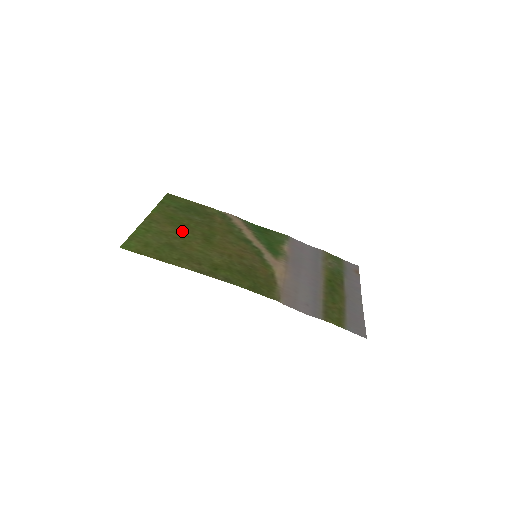
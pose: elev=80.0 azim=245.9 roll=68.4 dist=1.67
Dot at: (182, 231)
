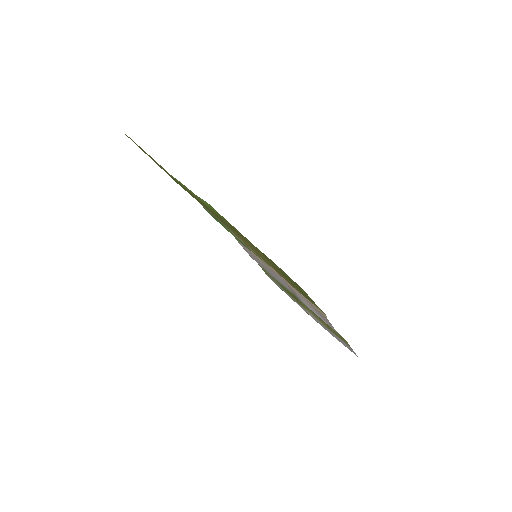
Dot at: occluded
